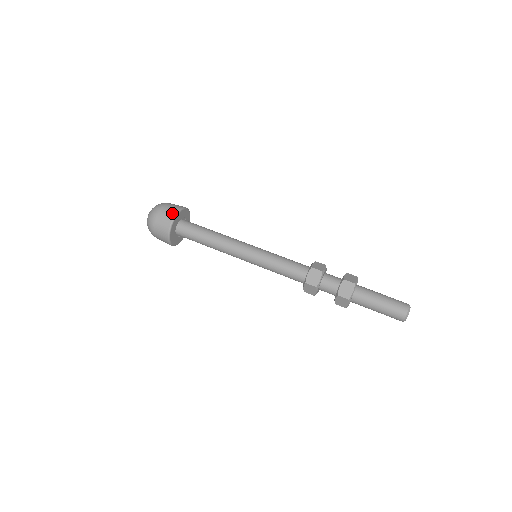
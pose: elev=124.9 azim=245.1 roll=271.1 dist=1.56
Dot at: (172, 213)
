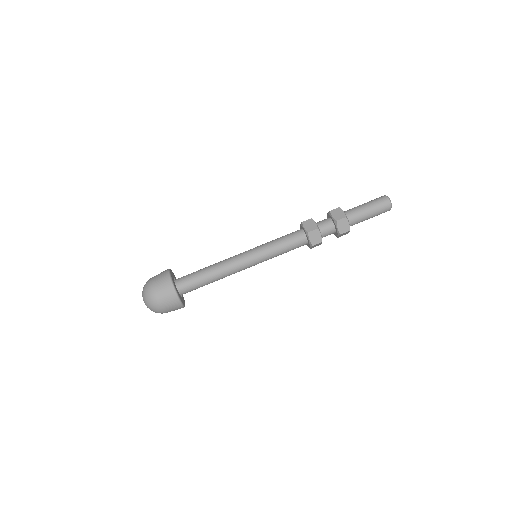
Dot at: (164, 272)
